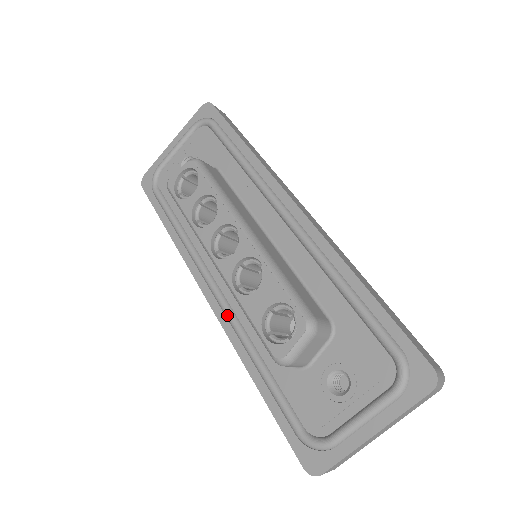
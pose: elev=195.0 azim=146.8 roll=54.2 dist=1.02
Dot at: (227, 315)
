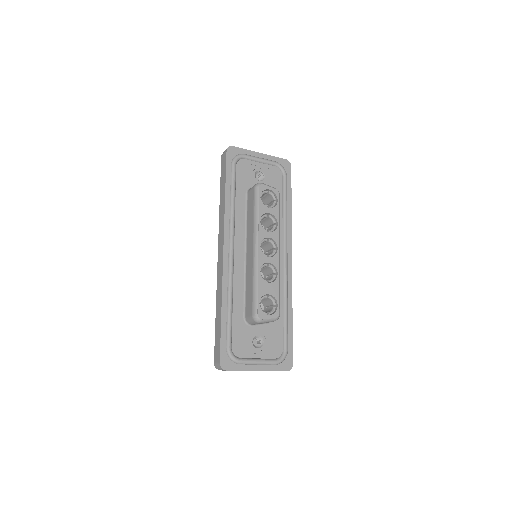
Dot at: (231, 270)
